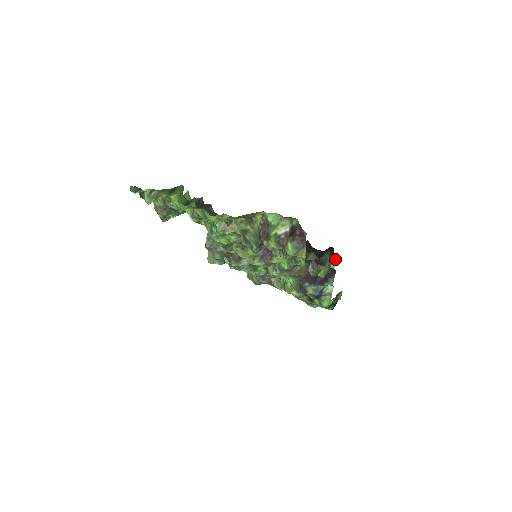
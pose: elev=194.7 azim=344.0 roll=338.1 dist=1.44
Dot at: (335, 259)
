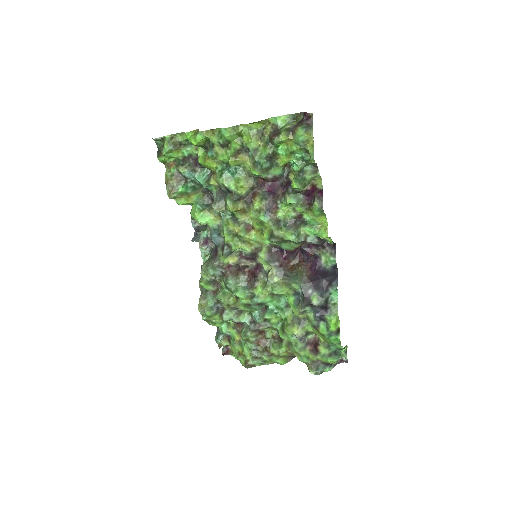
Dot at: (335, 251)
